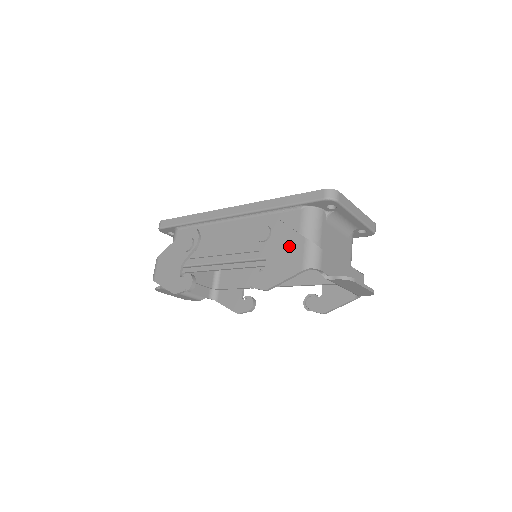
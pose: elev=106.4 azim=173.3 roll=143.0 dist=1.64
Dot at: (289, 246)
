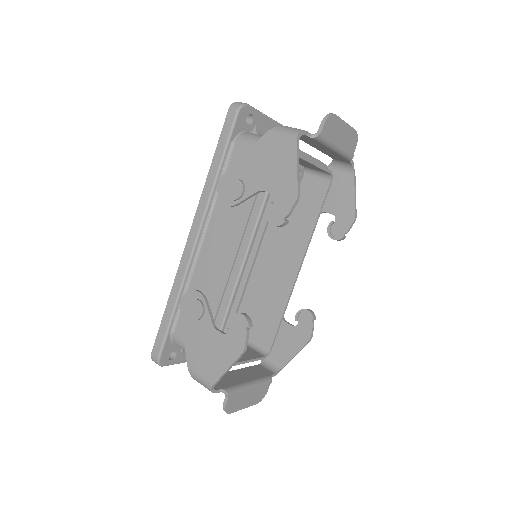
Dot at: (263, 156)
